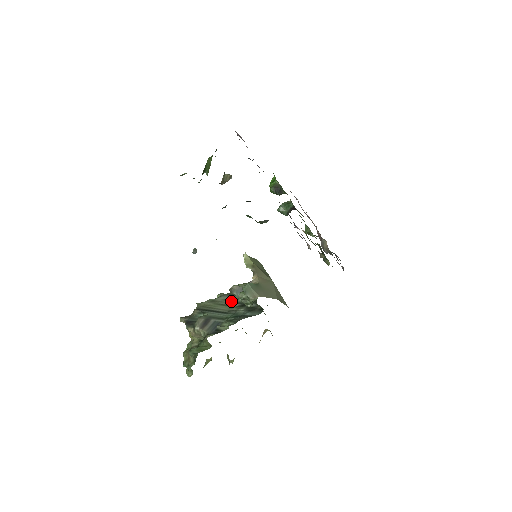
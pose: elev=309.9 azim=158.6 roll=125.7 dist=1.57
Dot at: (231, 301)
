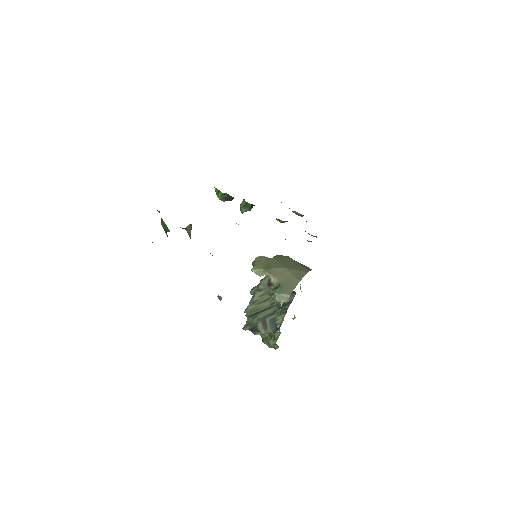
Dot at: (266, 295)
